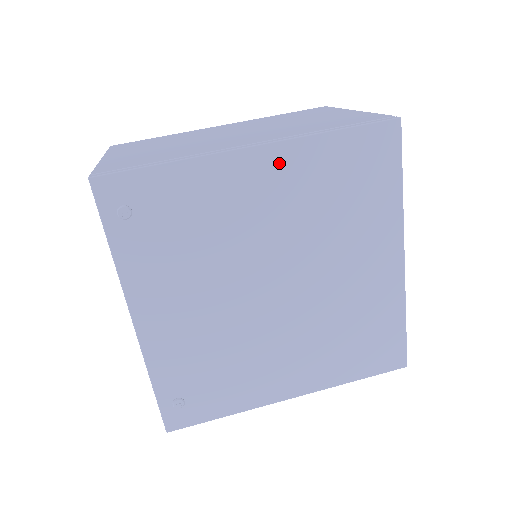
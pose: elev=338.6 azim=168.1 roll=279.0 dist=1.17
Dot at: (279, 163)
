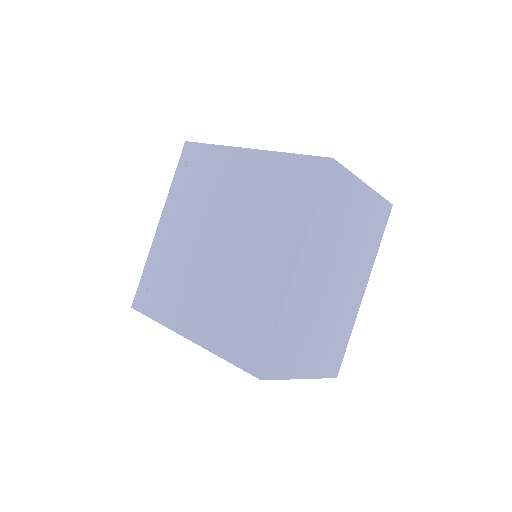
Dot at: (256, 163)
